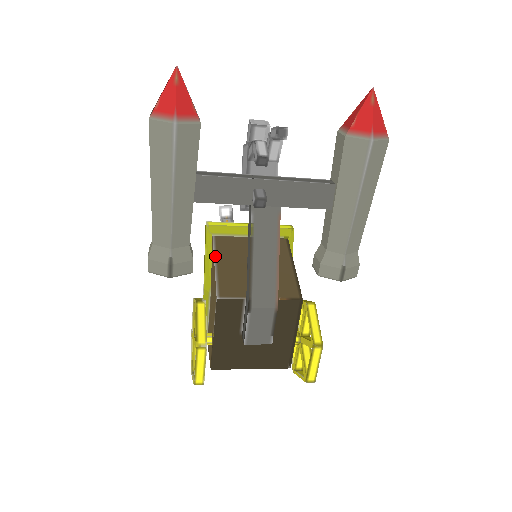
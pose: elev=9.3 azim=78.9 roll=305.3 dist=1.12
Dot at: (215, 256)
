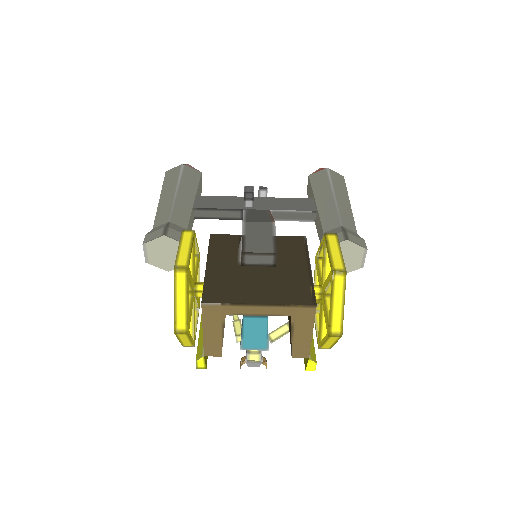
Dot at: occluded
